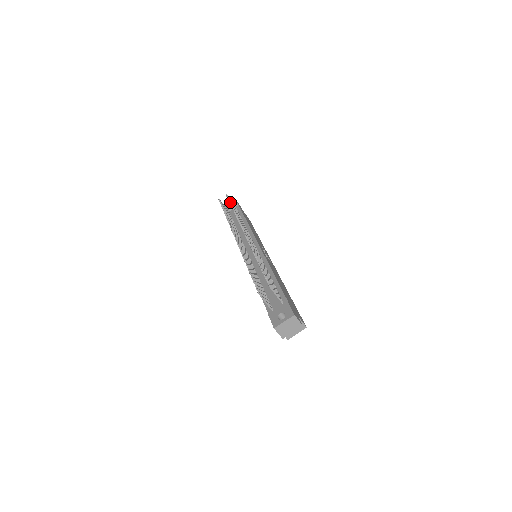
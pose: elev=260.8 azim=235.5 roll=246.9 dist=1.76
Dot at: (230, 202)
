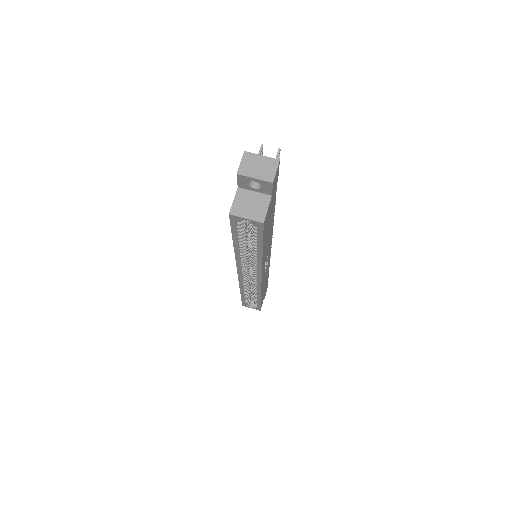
Dot at: occluded
